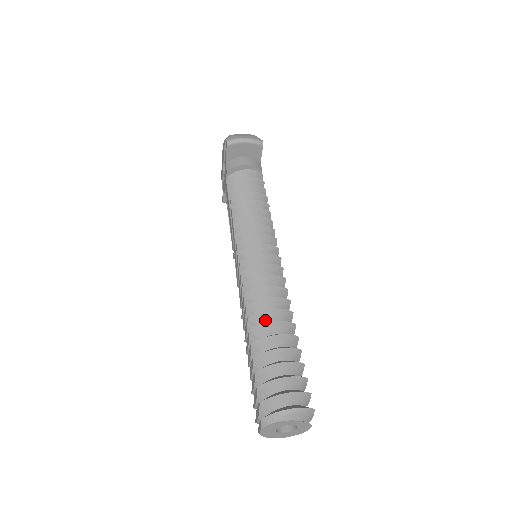
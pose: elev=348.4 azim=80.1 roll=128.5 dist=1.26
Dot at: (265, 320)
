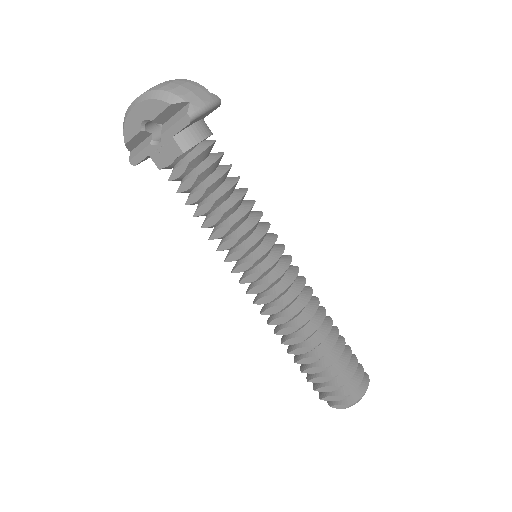
Dot at: (317, 330)
